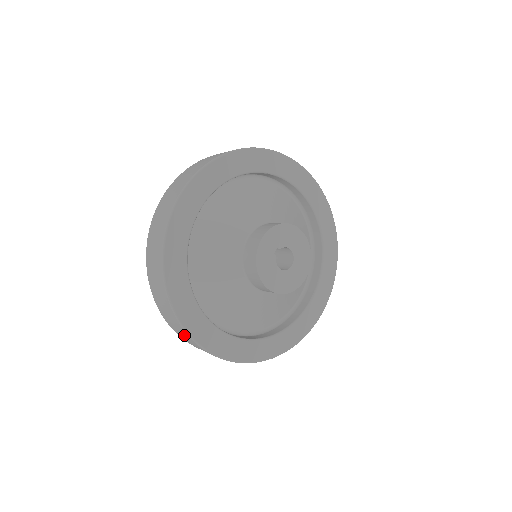
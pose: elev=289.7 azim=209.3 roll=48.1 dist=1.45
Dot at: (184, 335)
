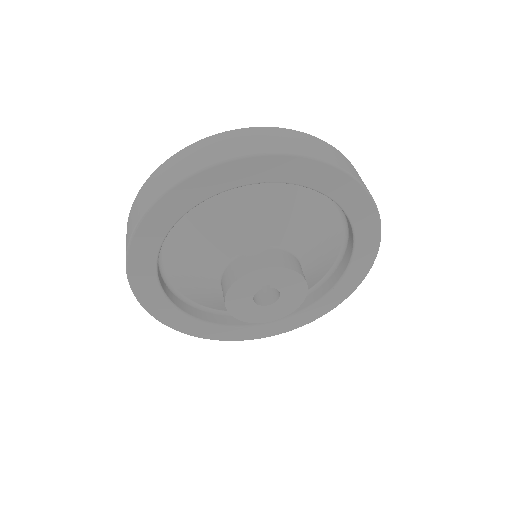
Dot at: occluded
